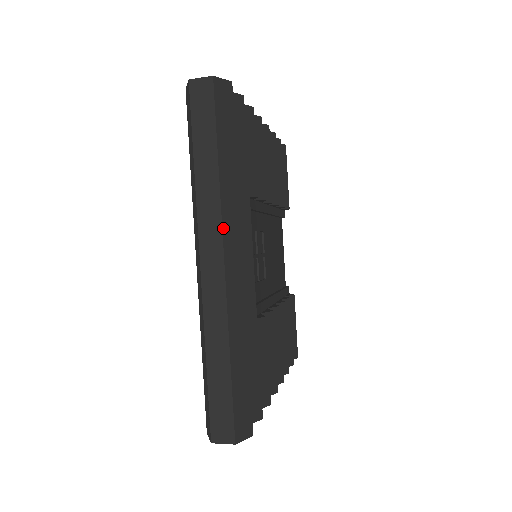
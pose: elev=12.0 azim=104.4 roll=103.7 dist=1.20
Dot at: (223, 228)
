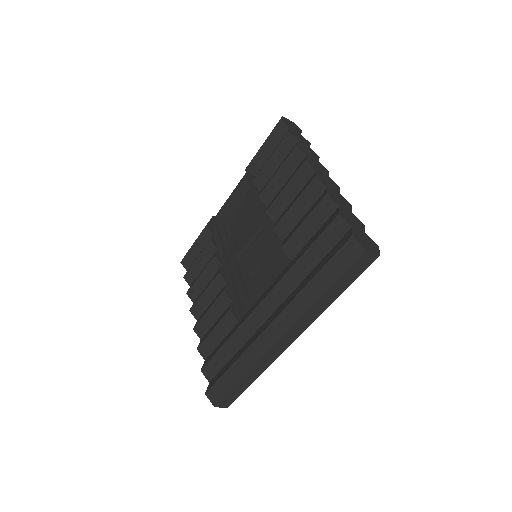
Dot at: occluded
